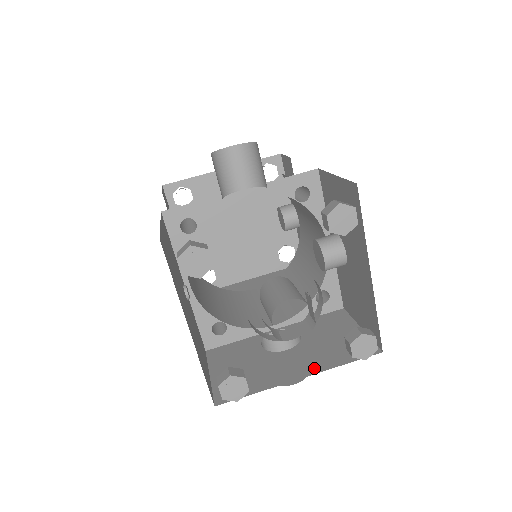
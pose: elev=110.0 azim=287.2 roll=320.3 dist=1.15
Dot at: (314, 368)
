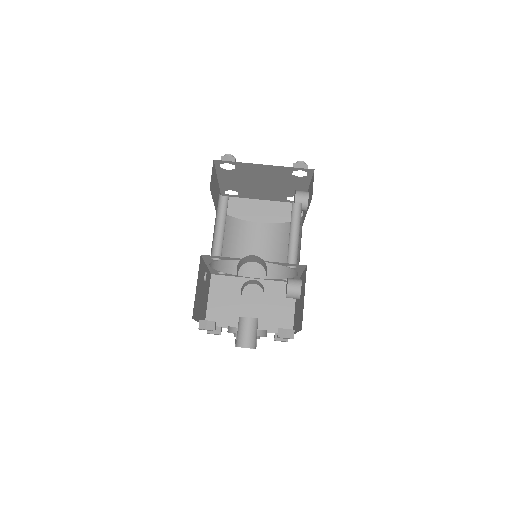
Dot at: (258, 327)
